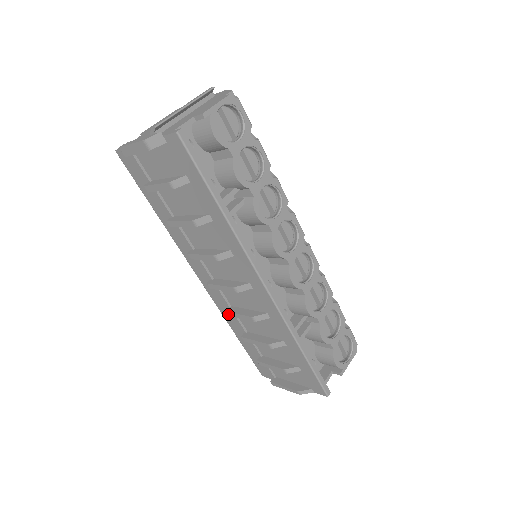
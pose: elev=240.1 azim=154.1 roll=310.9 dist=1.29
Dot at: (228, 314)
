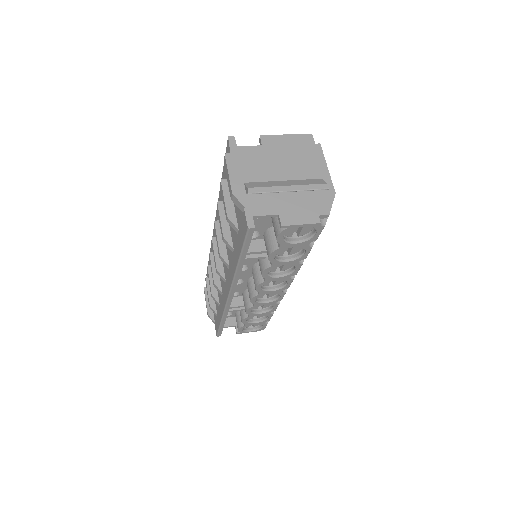
Dot at: (210, 256)
